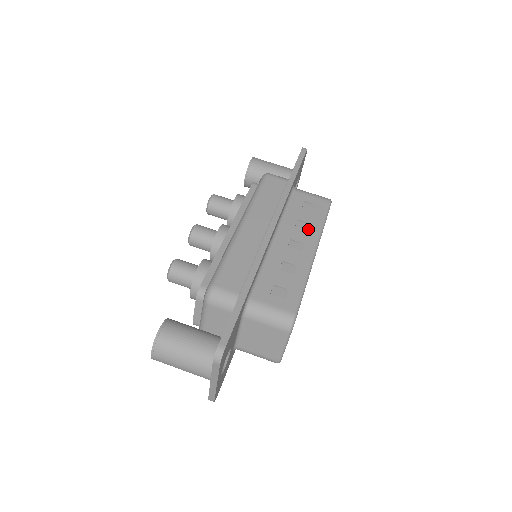
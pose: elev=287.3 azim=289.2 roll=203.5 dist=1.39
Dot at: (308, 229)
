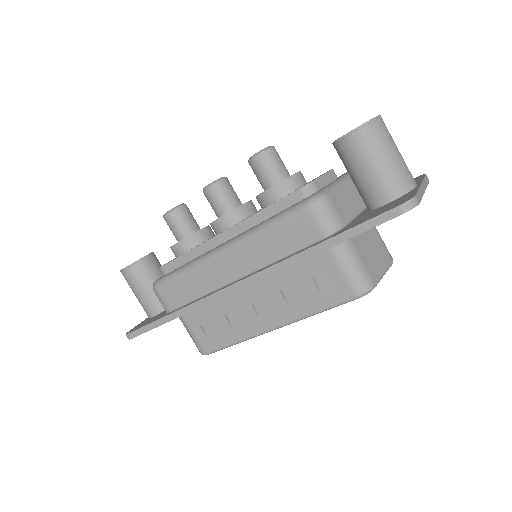
Dot at: (291, 305)
